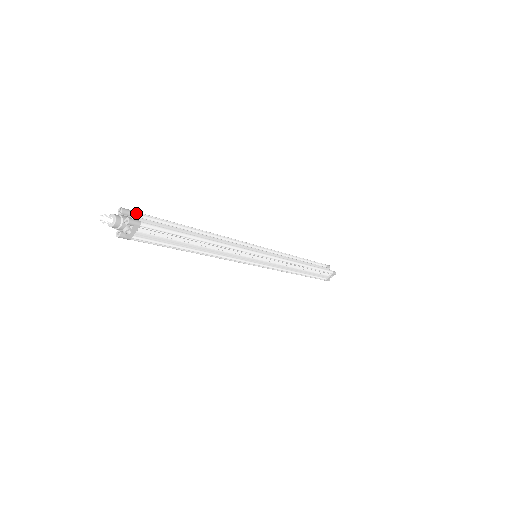
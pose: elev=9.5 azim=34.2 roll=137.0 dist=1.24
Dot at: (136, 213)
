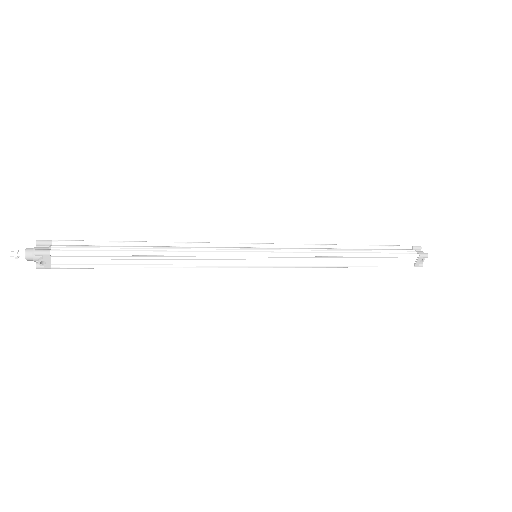
Dot at: (57, 241)
